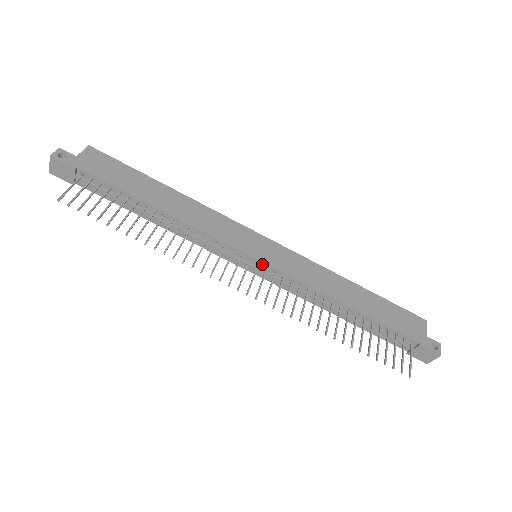
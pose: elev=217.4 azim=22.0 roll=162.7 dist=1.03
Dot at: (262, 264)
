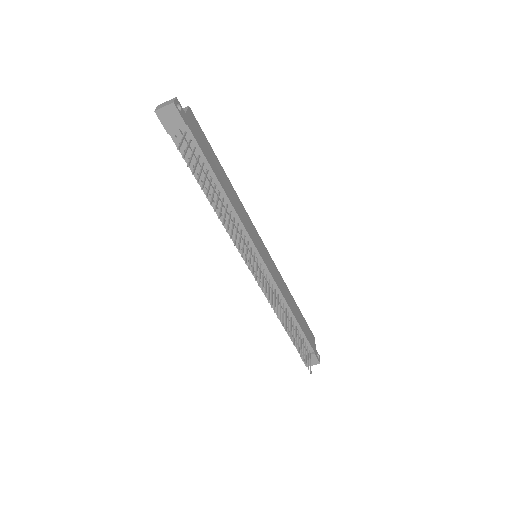
Dot at: (263, 265)
